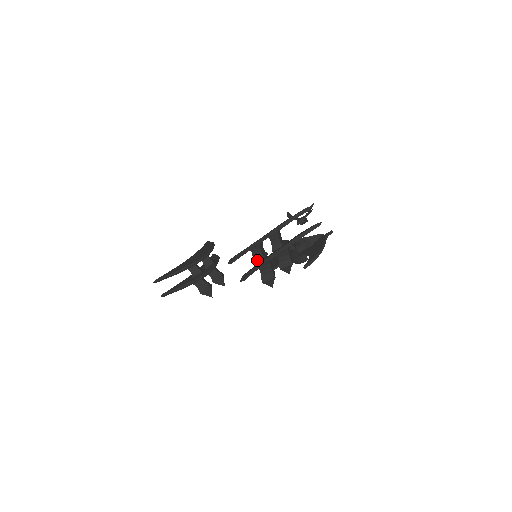
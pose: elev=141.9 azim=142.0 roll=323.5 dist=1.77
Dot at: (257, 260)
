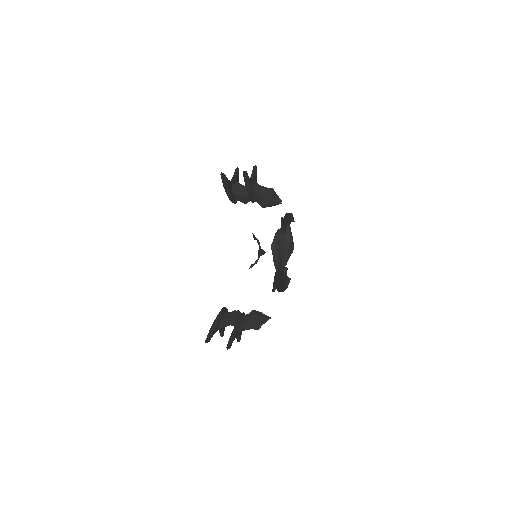
Dot at: (245, 194)
